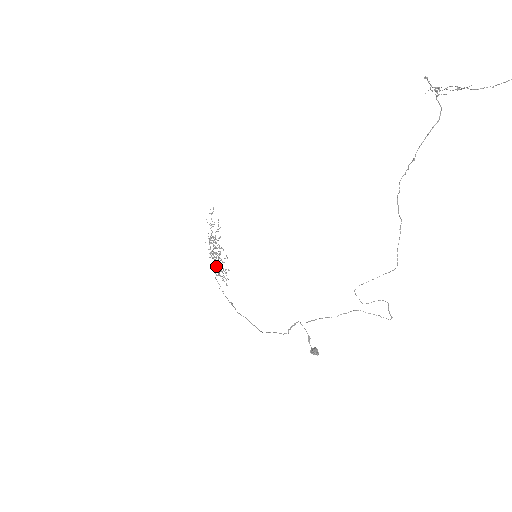
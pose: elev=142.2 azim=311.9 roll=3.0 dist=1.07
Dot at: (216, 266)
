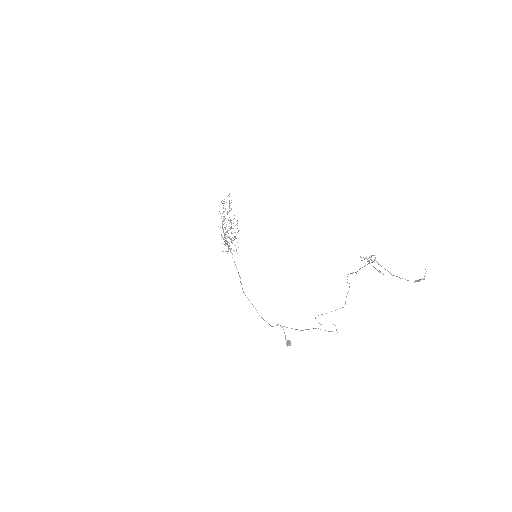
Dot at: occluded
